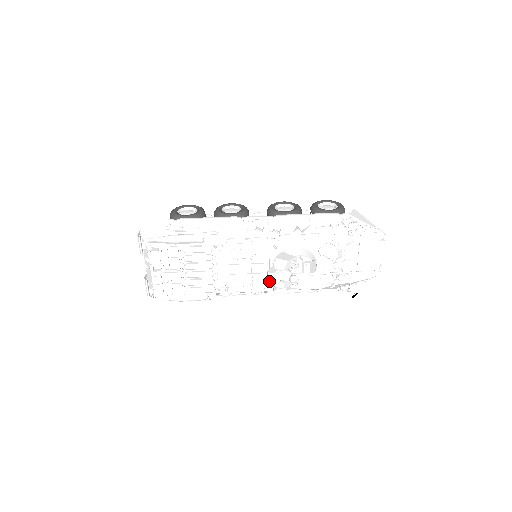
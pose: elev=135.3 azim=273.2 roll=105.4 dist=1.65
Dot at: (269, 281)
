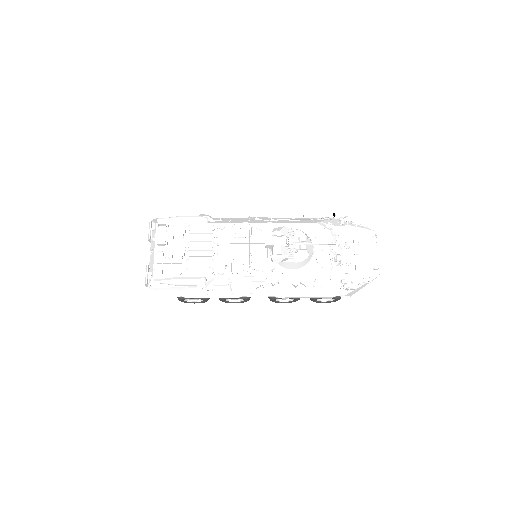
Dot at: (266, 245)
